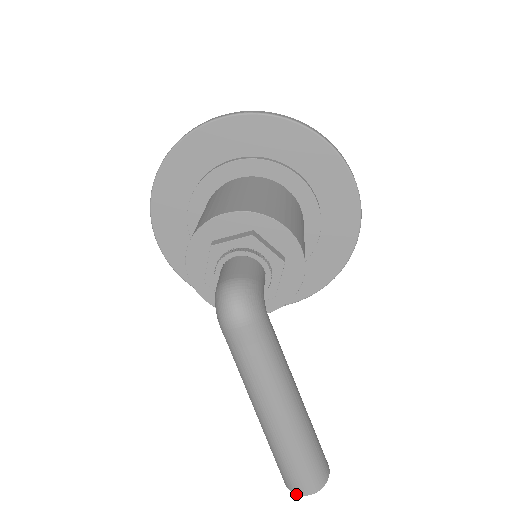
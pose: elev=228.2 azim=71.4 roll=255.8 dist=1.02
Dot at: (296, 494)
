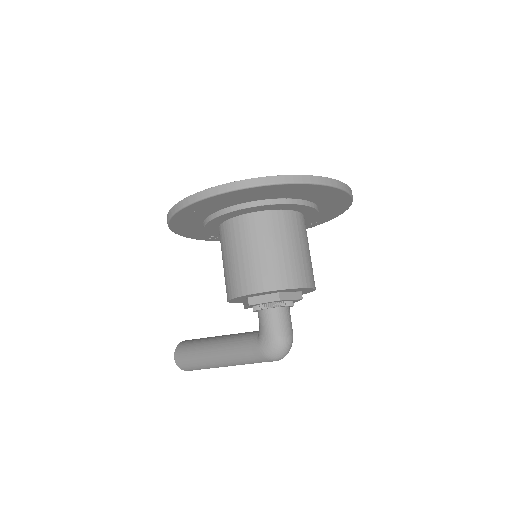
Dot at: occluded
